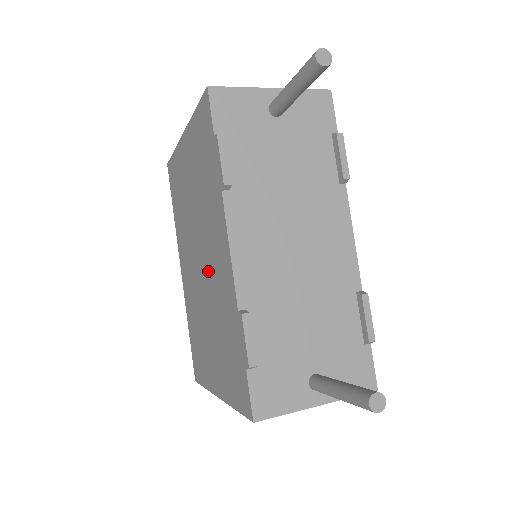
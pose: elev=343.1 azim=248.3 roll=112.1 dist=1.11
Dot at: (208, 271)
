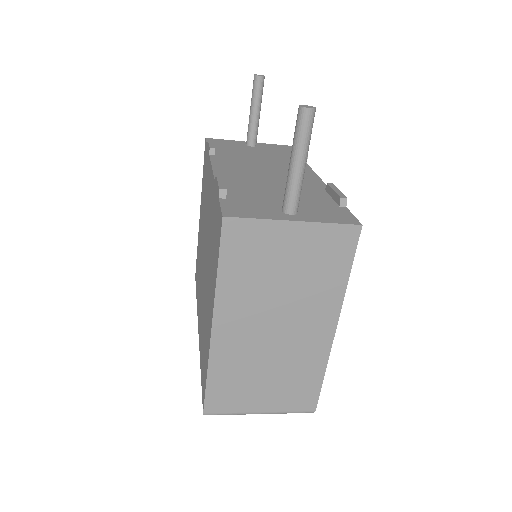
Dot at: (206, 237)
